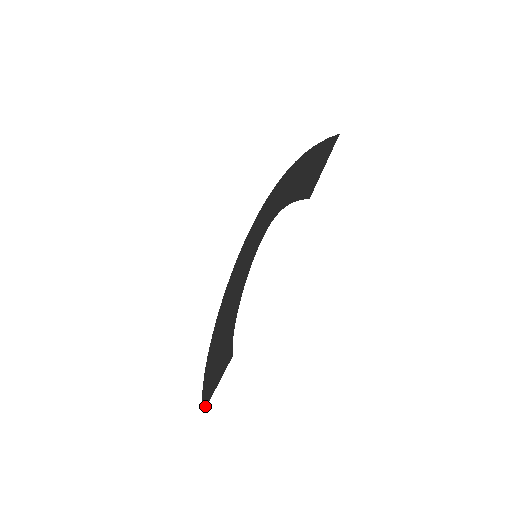
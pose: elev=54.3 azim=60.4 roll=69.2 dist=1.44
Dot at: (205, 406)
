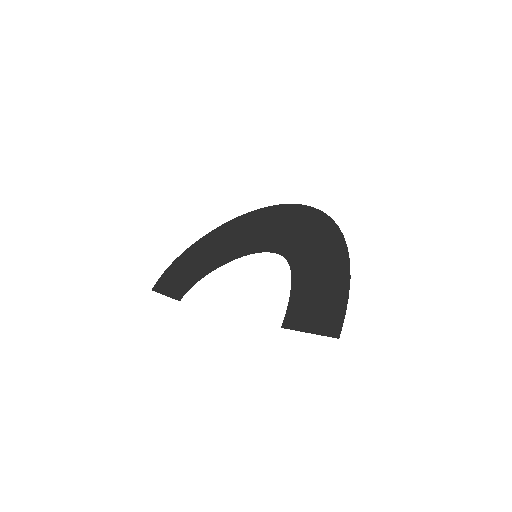
Dot at: (155, 289)
